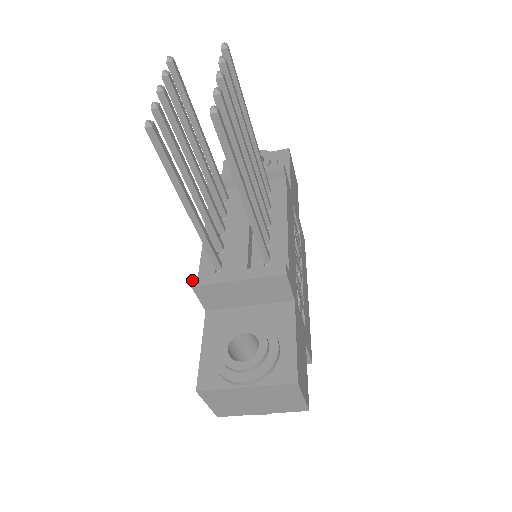
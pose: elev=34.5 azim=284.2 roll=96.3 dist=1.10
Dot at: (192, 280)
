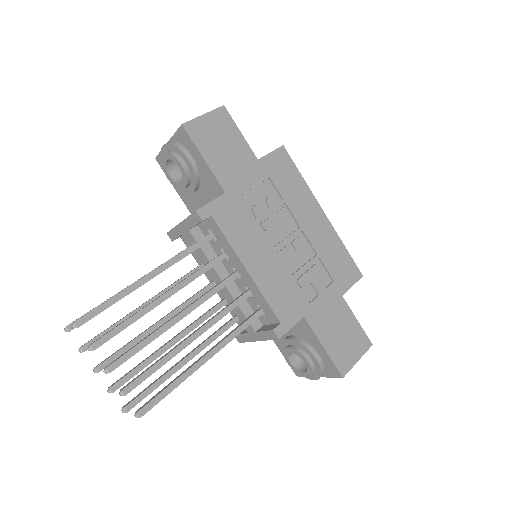
Dot at: occluded
